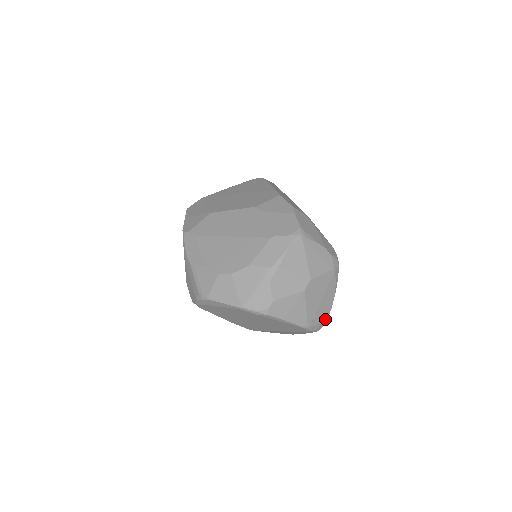
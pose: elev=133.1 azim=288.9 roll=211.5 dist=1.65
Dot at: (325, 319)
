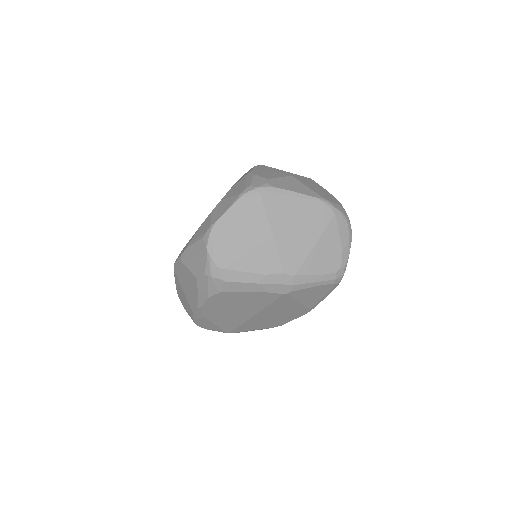
Dot at: (341, 206)
